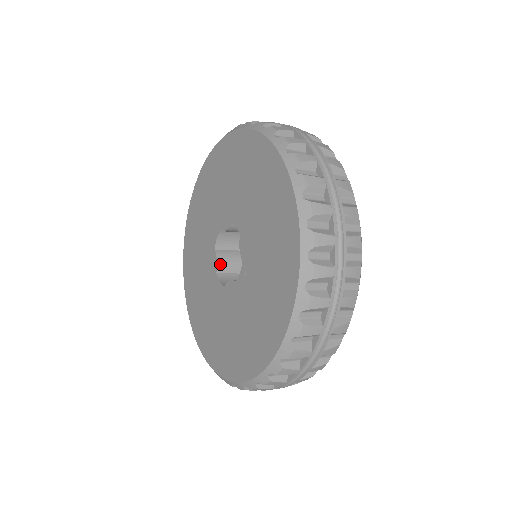
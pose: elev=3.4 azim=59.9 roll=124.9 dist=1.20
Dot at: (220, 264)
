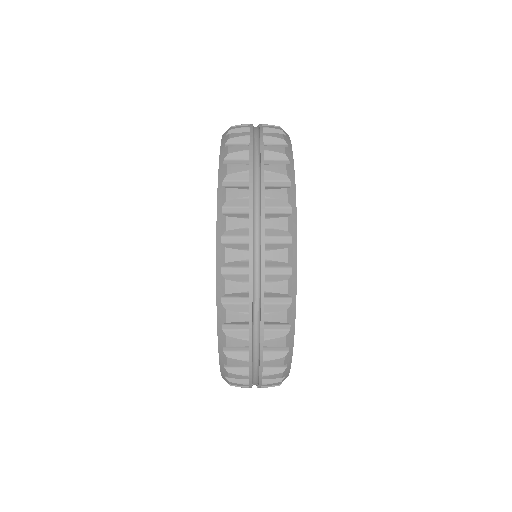
Dot at: occluded
